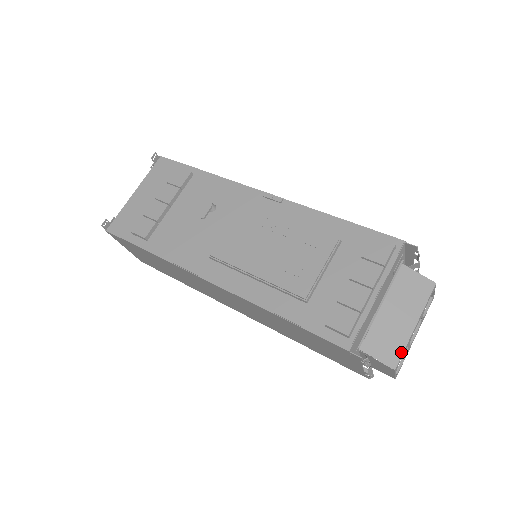
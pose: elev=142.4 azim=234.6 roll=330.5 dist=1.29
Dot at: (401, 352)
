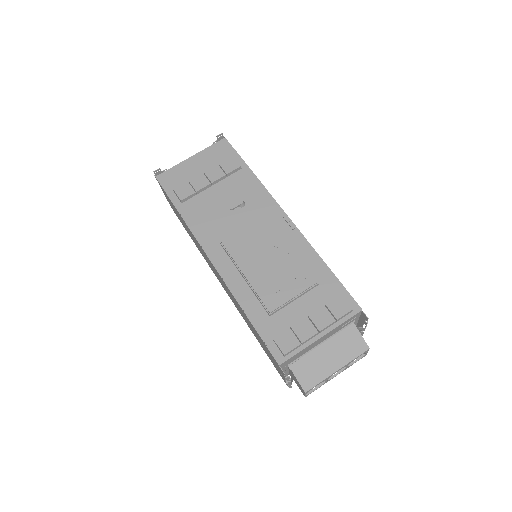
Dot at: (317, 383)
